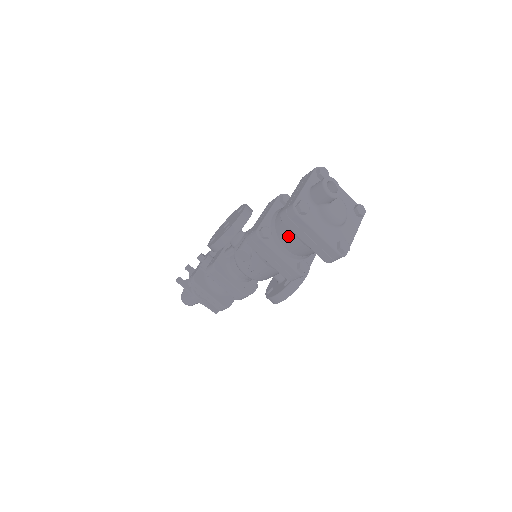
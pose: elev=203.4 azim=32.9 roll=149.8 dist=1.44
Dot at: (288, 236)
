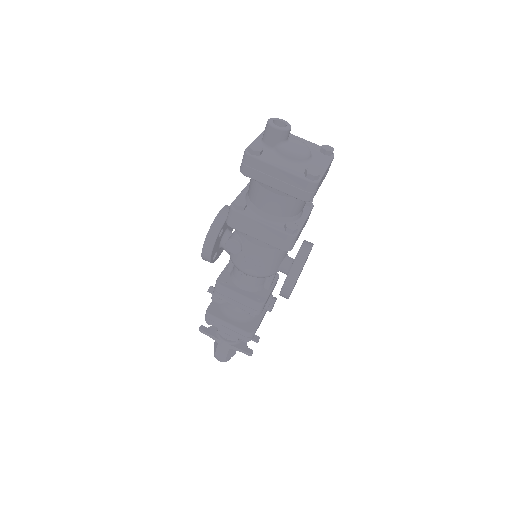
Dot at: (260, 195)
